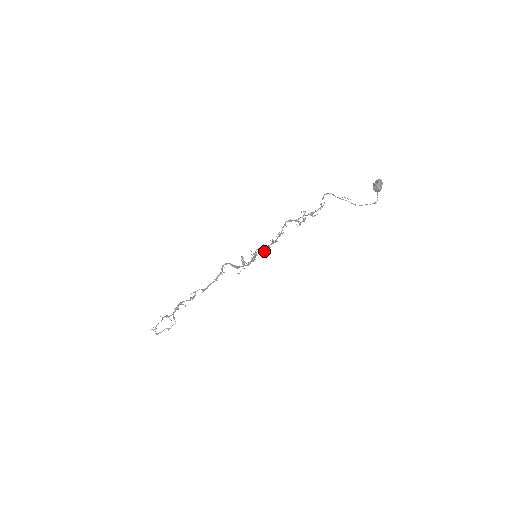
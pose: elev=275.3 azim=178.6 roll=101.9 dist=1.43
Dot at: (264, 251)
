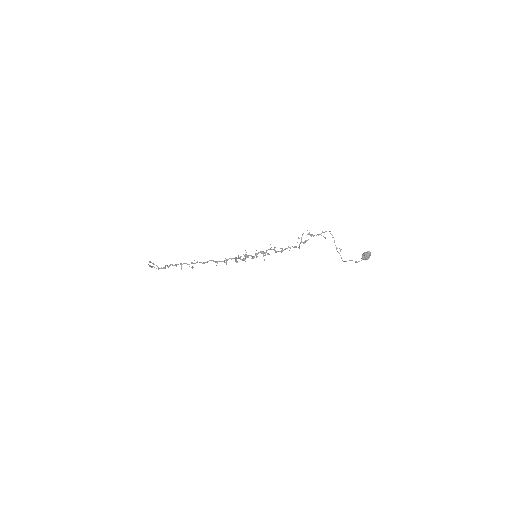
Dot at: (264, 253)
